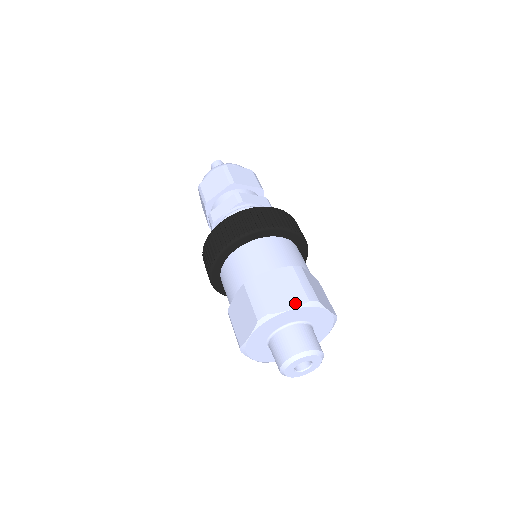
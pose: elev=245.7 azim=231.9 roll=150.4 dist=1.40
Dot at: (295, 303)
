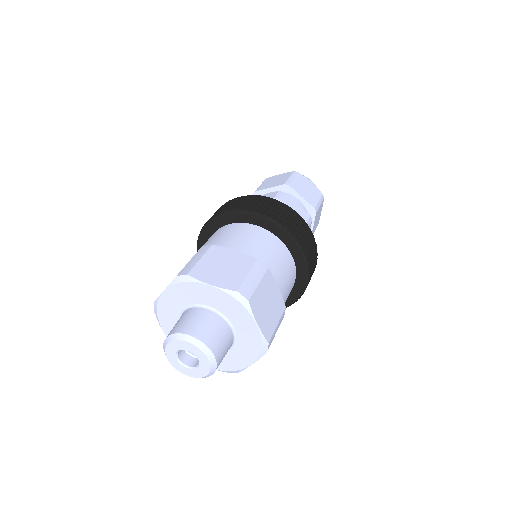
Dot at: (170, 283)
